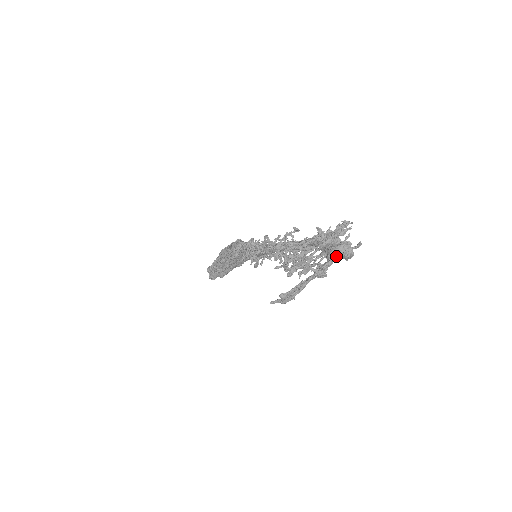
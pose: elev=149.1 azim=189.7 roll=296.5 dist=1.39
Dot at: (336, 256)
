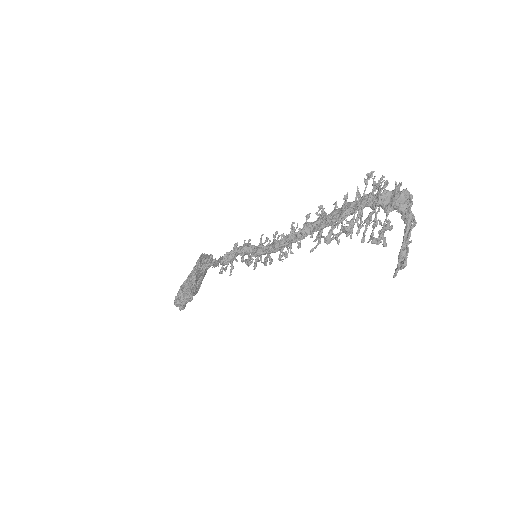
Dot at: (409, 205)
